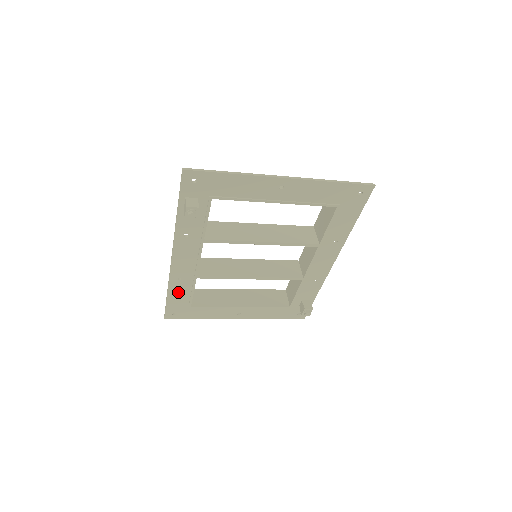
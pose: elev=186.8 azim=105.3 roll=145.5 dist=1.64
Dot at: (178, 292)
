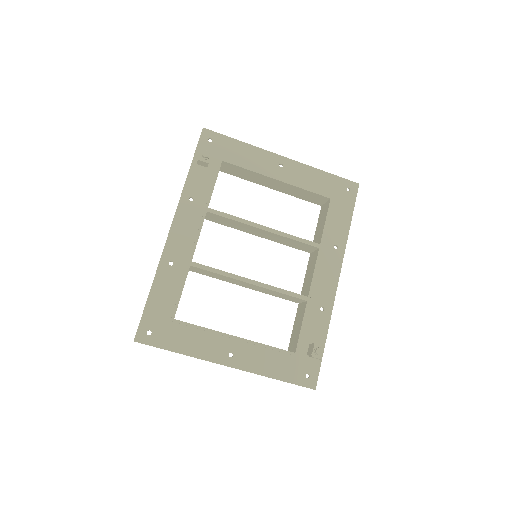
Dot at: (164, 288)
